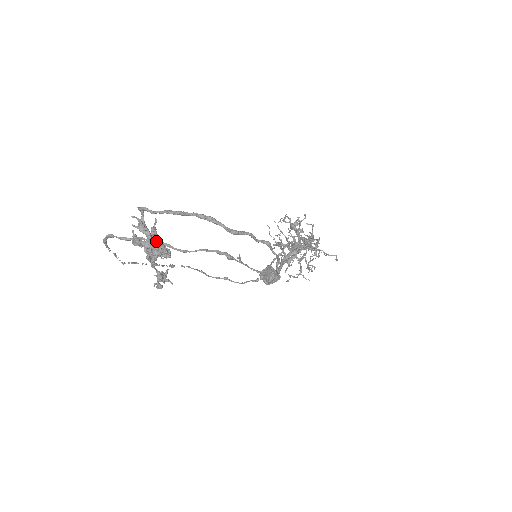
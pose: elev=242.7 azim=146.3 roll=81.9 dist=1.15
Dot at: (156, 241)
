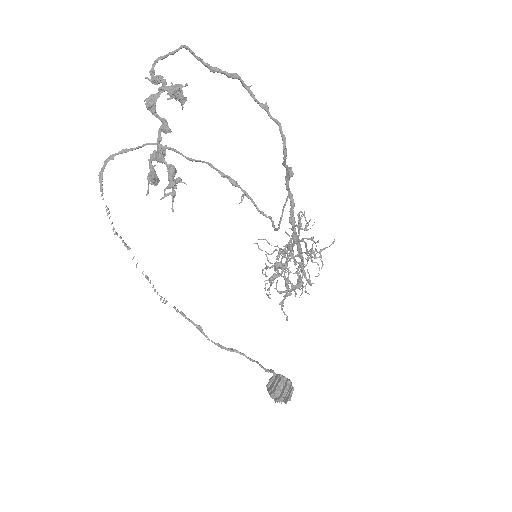
Dot at: occluded
